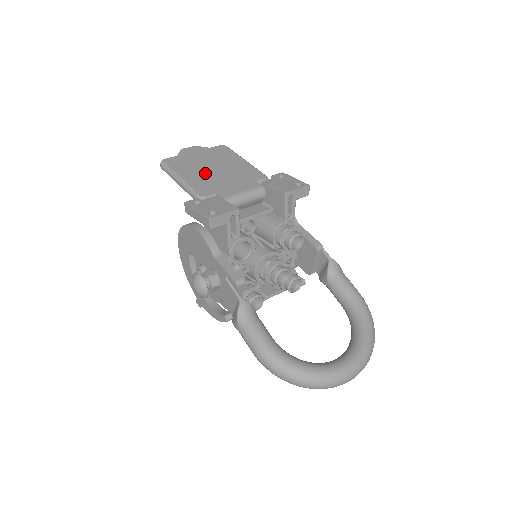
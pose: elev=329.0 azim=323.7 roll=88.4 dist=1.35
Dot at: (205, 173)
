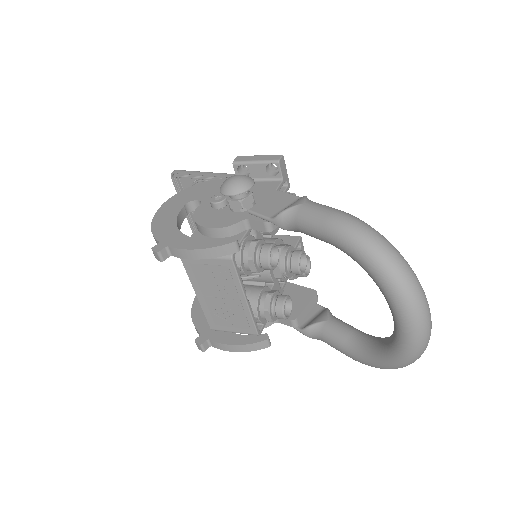
Dot at: occluded
